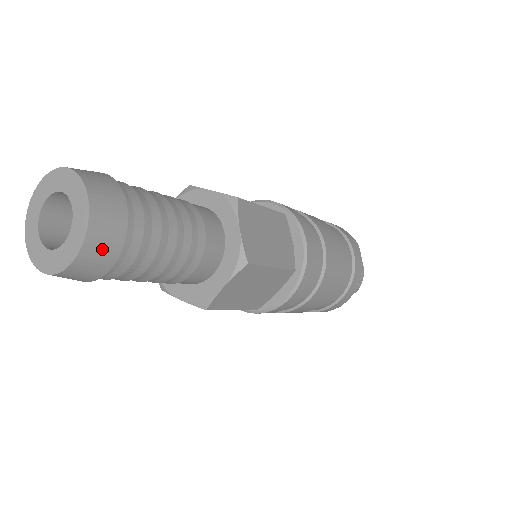
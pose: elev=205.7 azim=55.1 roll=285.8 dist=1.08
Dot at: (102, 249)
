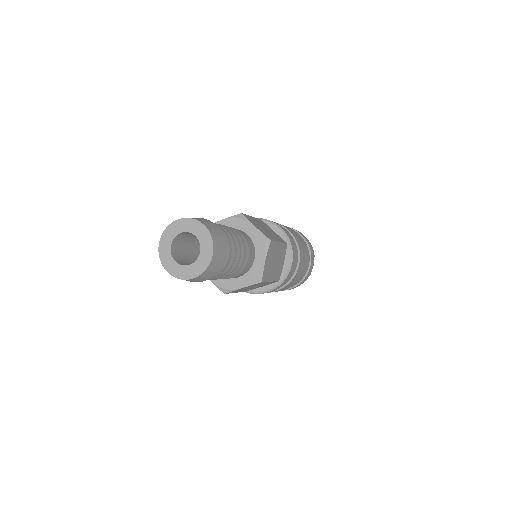
Dot at: (220, 246)
